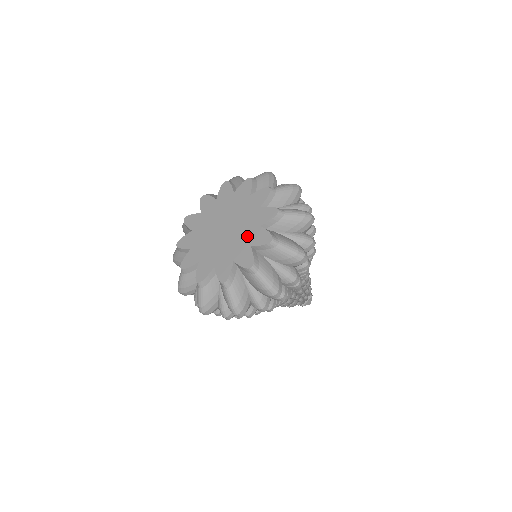
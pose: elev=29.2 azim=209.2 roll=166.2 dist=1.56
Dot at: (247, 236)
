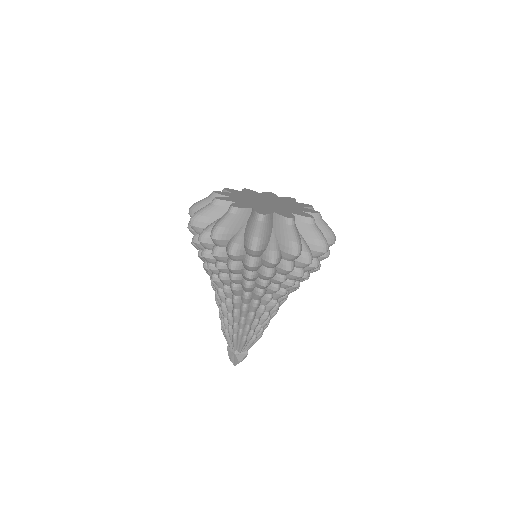
Dot at: (292, 204)
